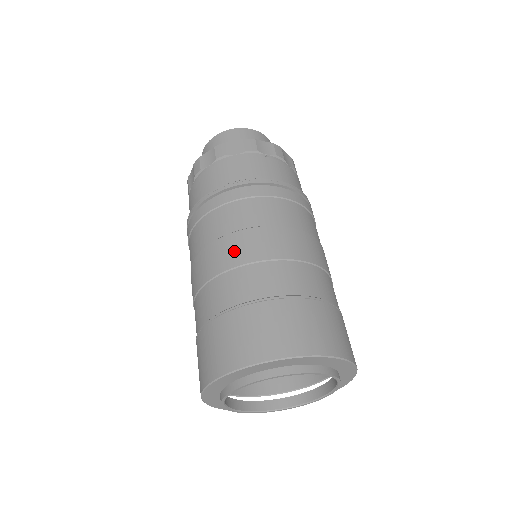
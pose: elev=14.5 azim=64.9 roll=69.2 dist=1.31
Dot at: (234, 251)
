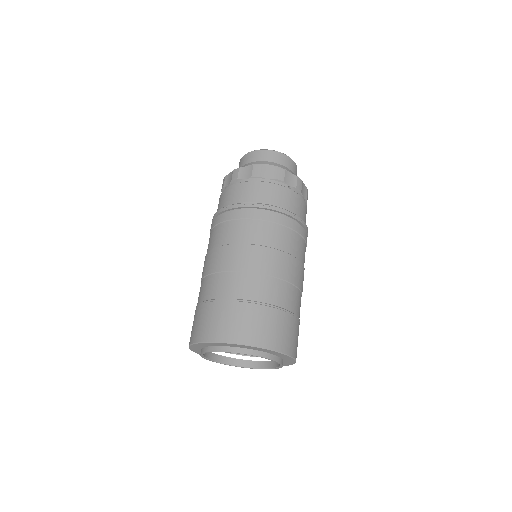
Dot at: (243, 259)
